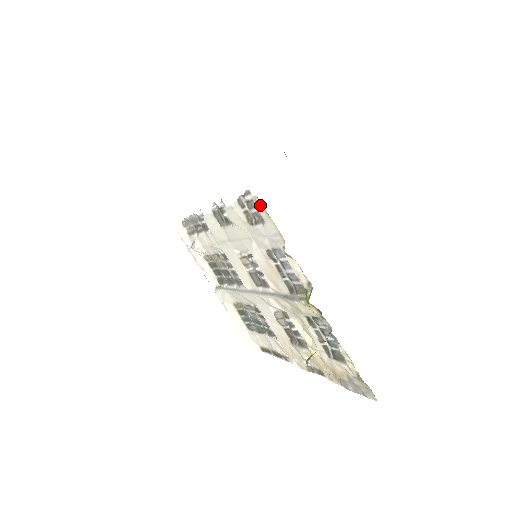
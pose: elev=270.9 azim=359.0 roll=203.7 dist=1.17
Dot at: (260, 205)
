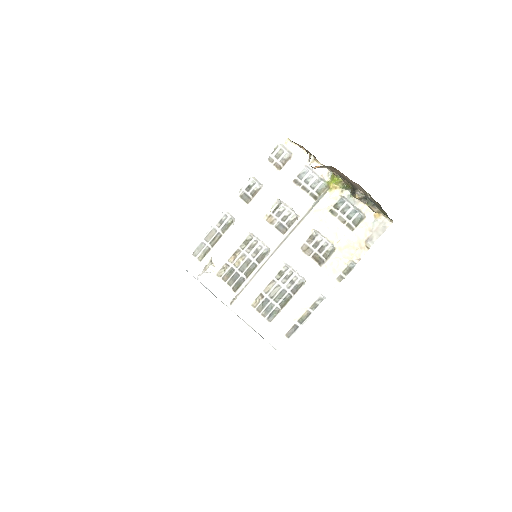
Dot at: (289, 143)
